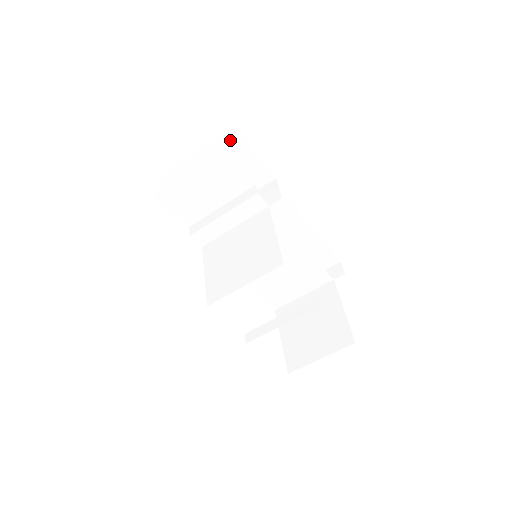
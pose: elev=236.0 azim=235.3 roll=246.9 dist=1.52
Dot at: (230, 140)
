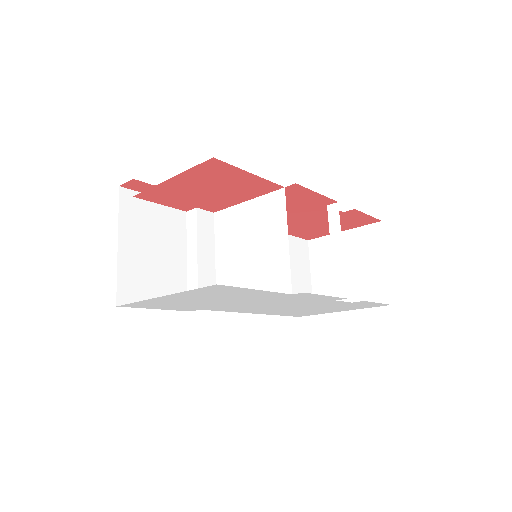
Dot at: (129, 202)
